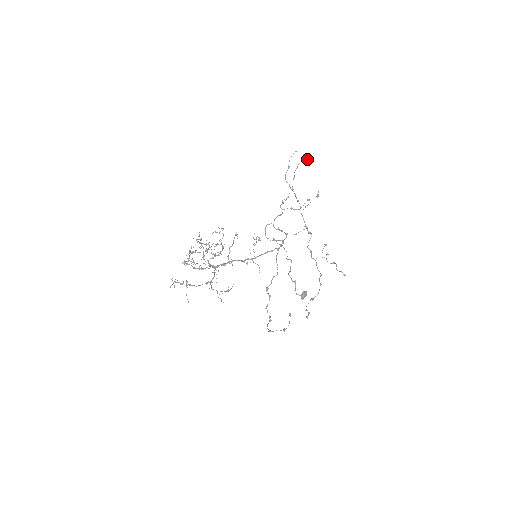
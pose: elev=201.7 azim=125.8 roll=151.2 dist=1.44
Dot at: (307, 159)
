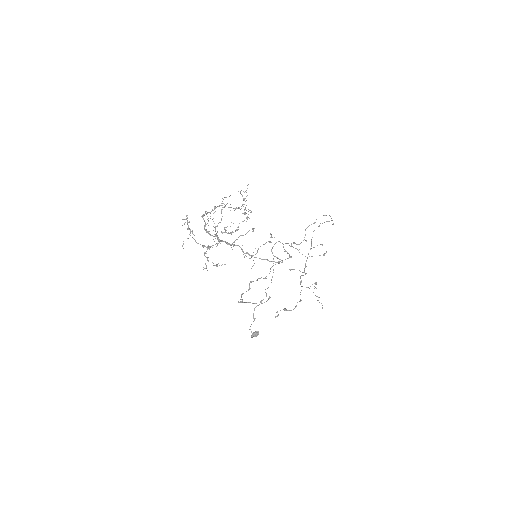
Dot at: (333, 224)
